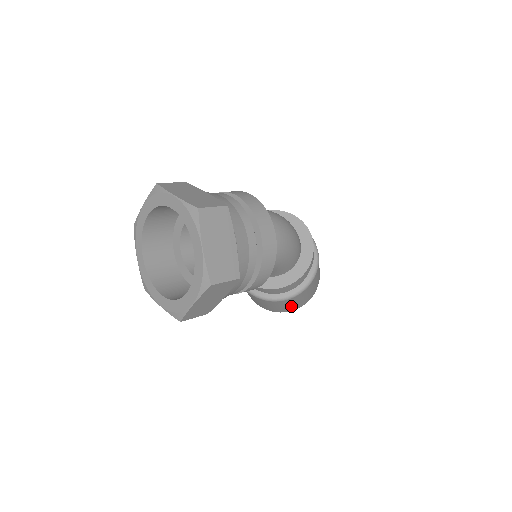
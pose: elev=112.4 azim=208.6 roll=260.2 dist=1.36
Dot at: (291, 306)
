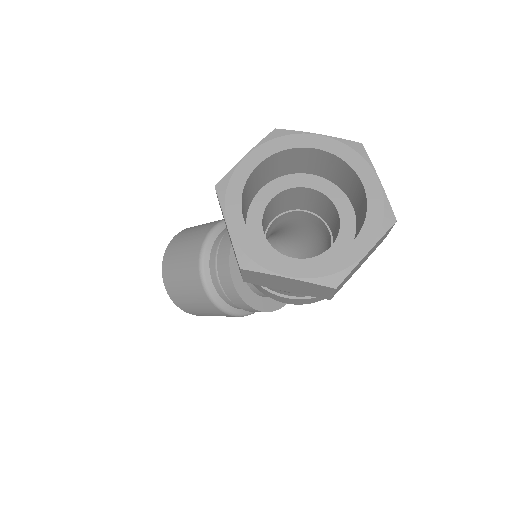
Dot at: (196, 309)
